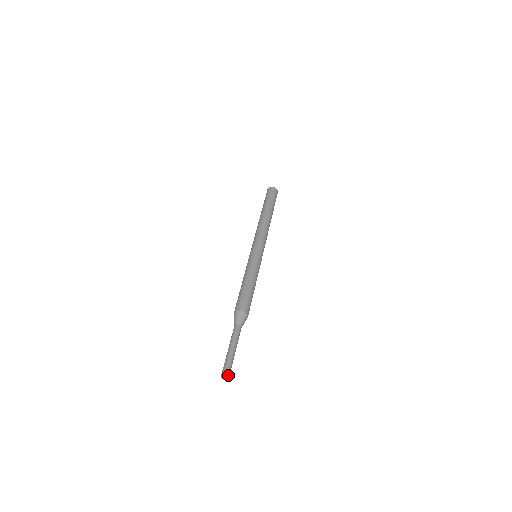
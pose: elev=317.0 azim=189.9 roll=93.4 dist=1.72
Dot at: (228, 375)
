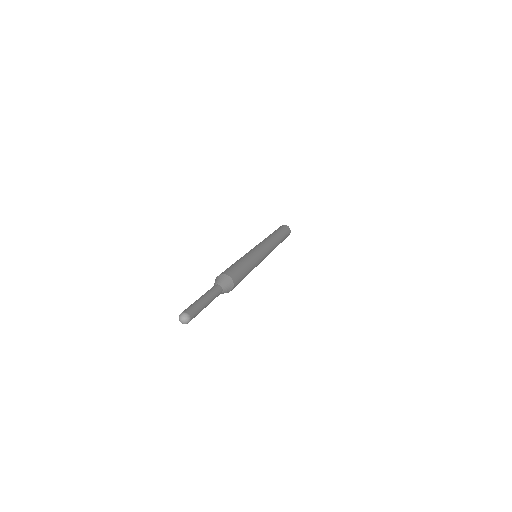
Dot at: (189, 315)
